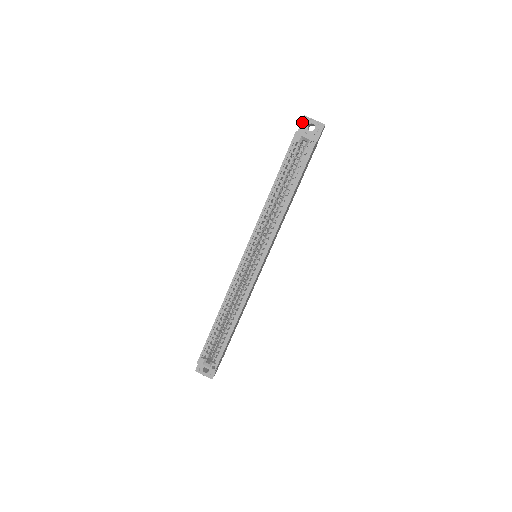
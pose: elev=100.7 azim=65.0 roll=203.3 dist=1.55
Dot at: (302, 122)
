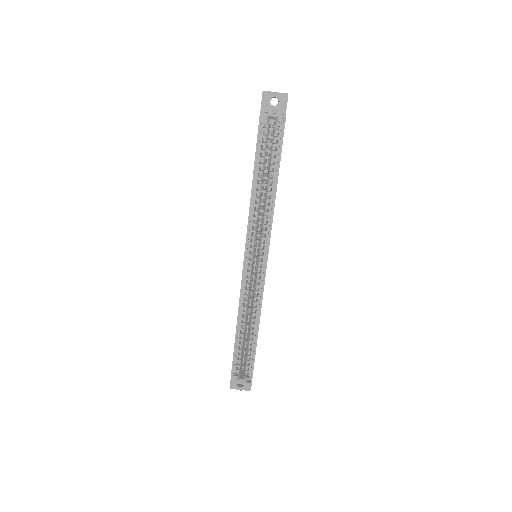
Dot at: (262, 99)
